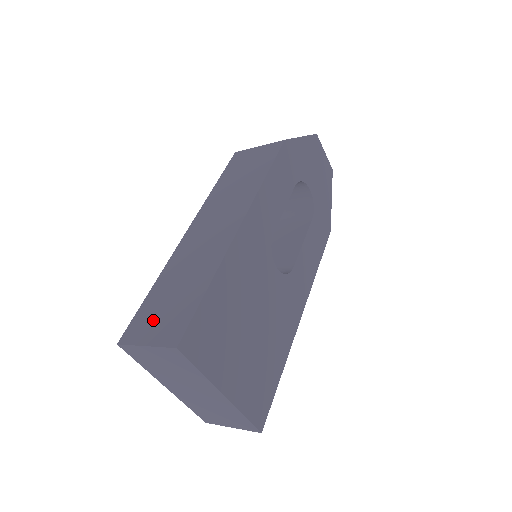
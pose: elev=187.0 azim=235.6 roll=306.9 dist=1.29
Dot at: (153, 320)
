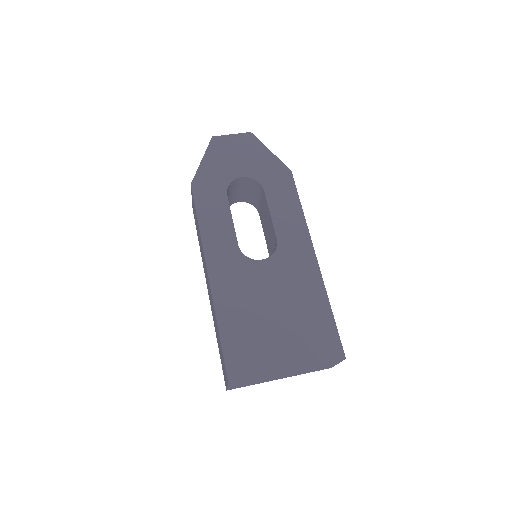
Dot at: (223, 368)
